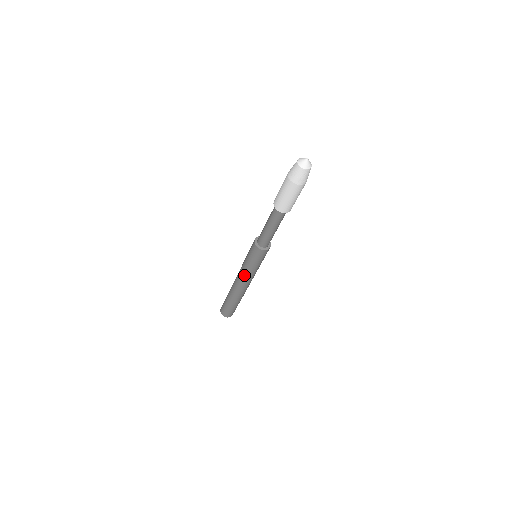
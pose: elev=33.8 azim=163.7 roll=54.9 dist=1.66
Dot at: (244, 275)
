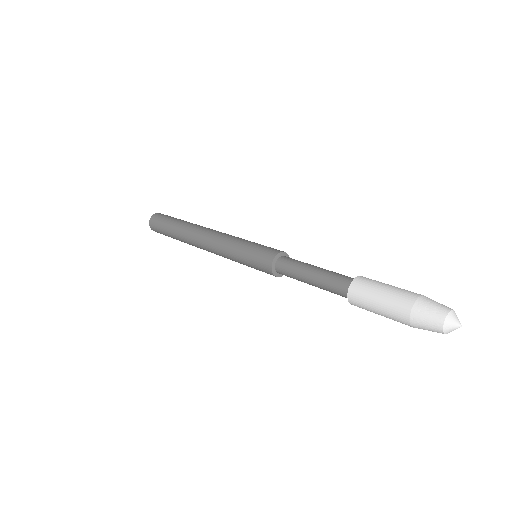
Dot at: occluded
